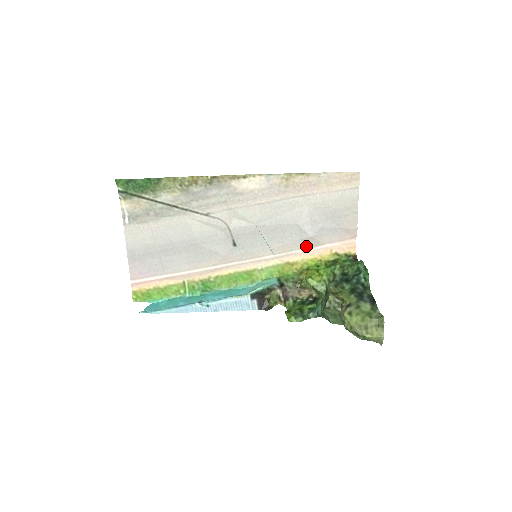
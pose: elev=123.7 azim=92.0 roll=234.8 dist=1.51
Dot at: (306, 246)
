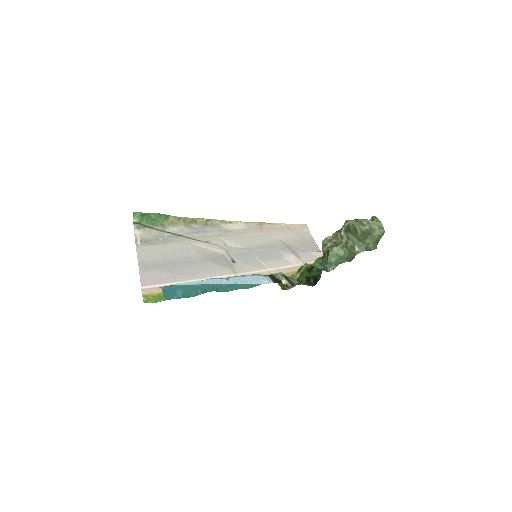
Dot at: (290, 264)
